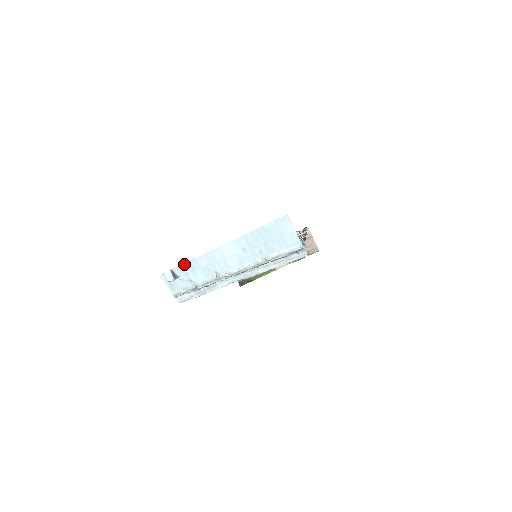
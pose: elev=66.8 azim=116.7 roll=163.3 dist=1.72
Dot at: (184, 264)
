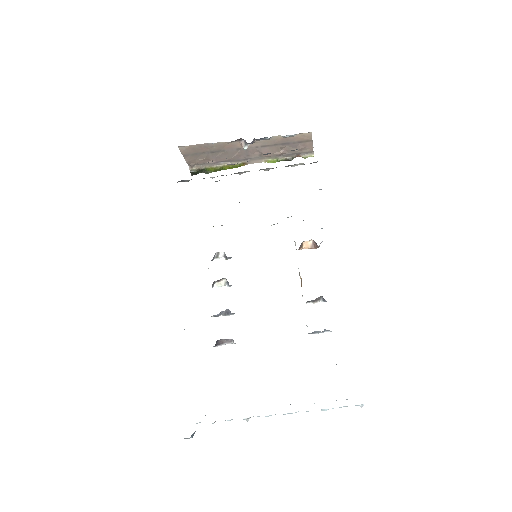
Dot at: occluded
